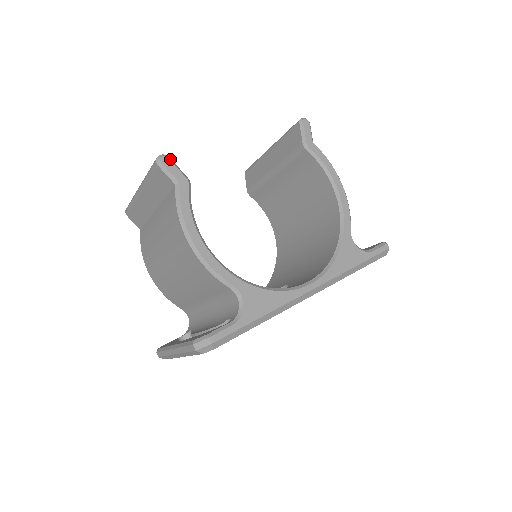
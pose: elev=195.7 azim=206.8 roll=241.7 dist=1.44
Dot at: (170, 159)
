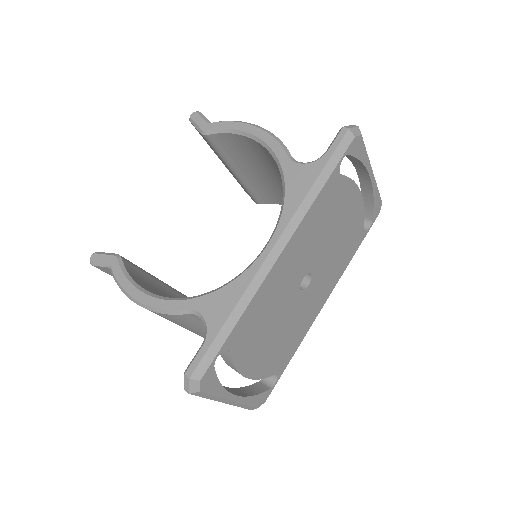
Dot at: (98, 253)
